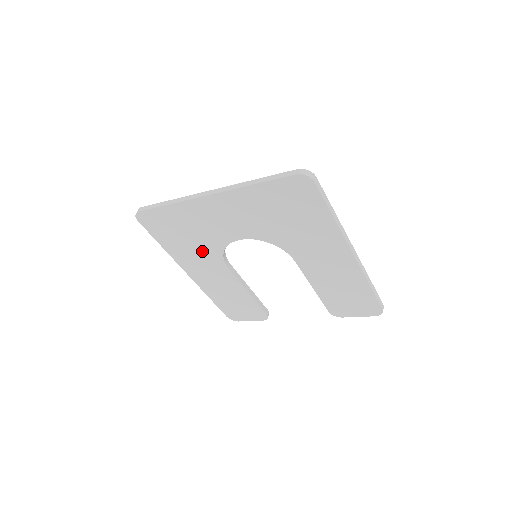
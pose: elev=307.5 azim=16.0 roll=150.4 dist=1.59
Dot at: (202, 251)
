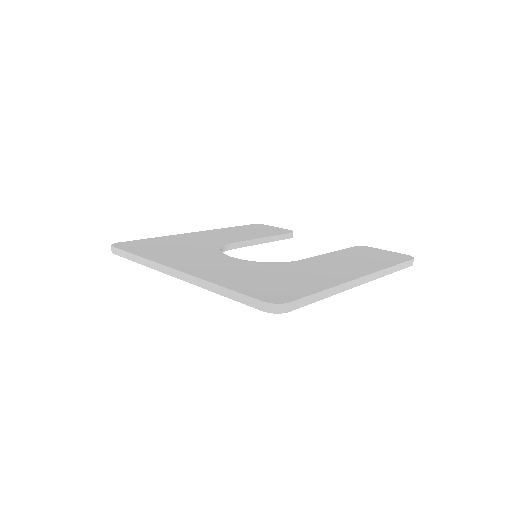
Dot at: occluded
